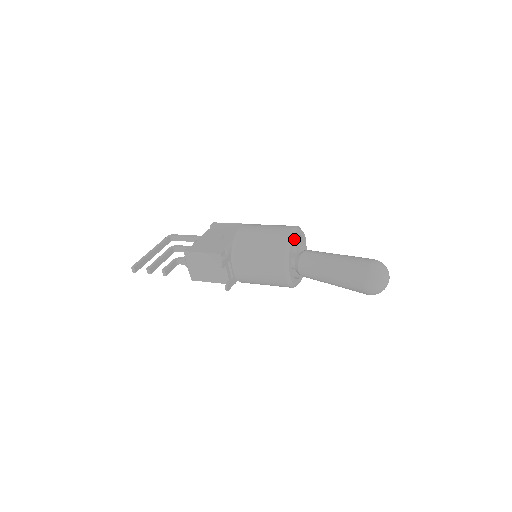
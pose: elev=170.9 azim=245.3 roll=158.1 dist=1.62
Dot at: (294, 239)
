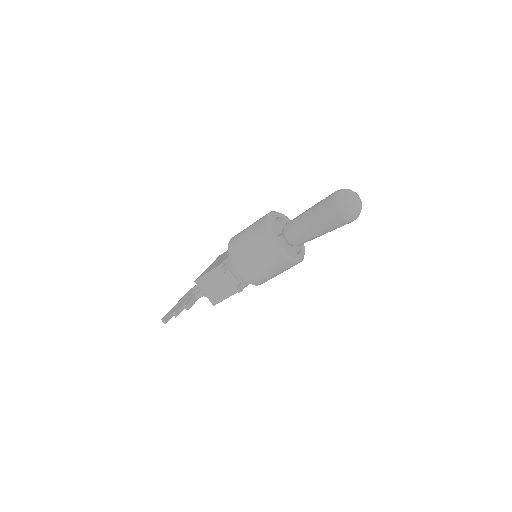
Dot at: (274, 219)
